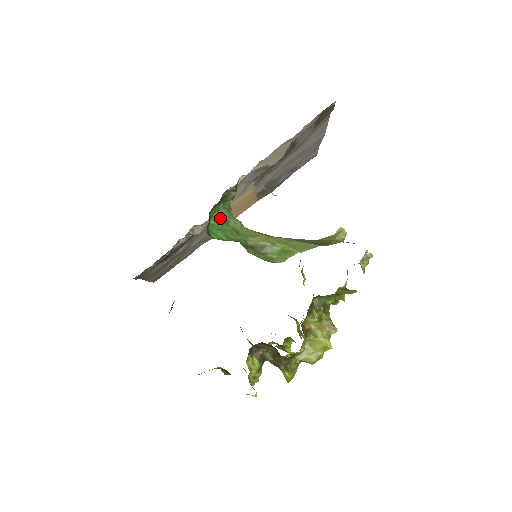
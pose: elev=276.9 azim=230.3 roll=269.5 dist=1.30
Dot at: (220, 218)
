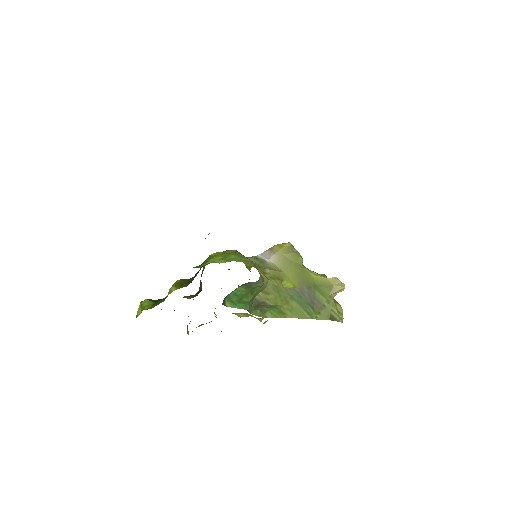
Dot at: (246, 283)
